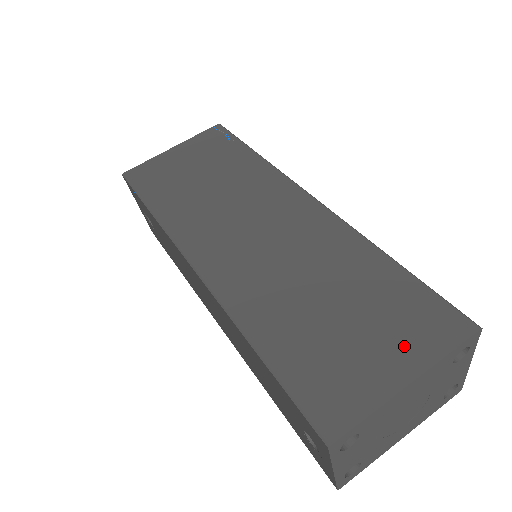
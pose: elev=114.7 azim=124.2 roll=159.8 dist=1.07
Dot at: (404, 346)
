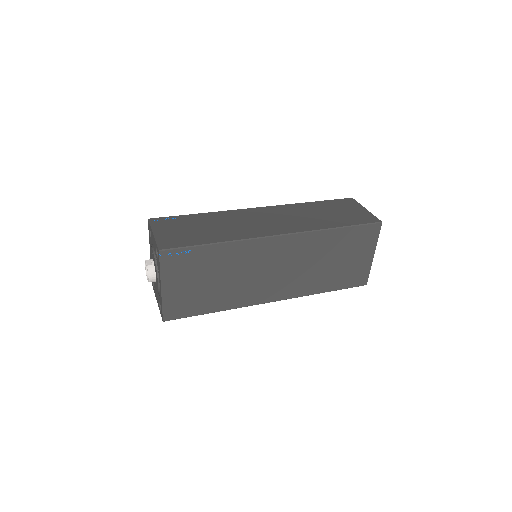
Dot at: (366, 249)
